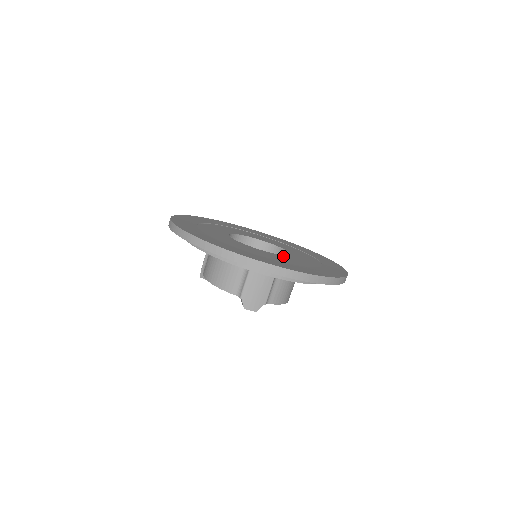
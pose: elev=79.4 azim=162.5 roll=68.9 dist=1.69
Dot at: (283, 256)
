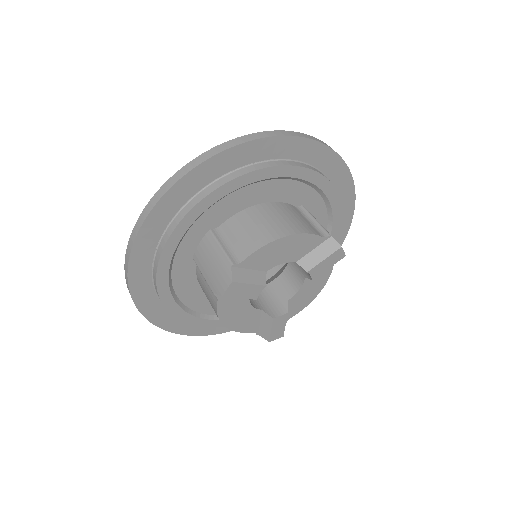
Dot at: occluded
